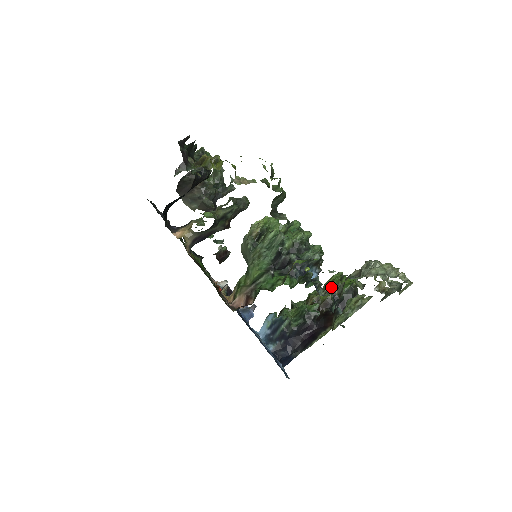
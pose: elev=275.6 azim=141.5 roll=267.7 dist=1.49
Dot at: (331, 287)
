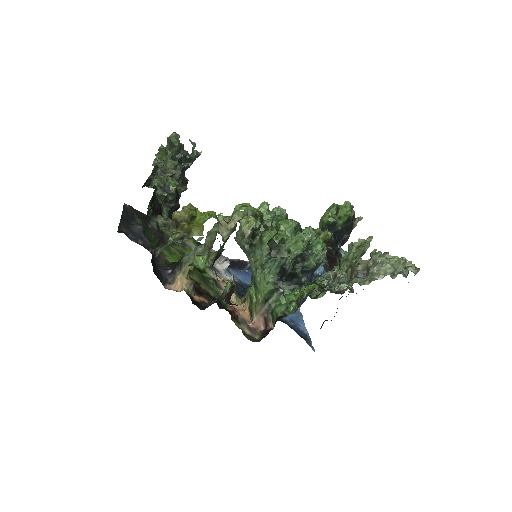
Dot at: (329, 225)
